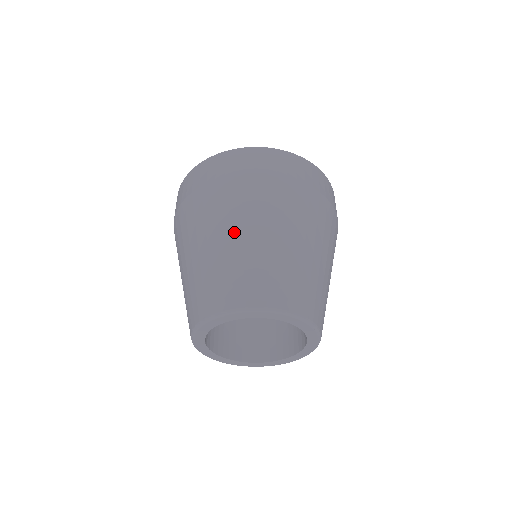
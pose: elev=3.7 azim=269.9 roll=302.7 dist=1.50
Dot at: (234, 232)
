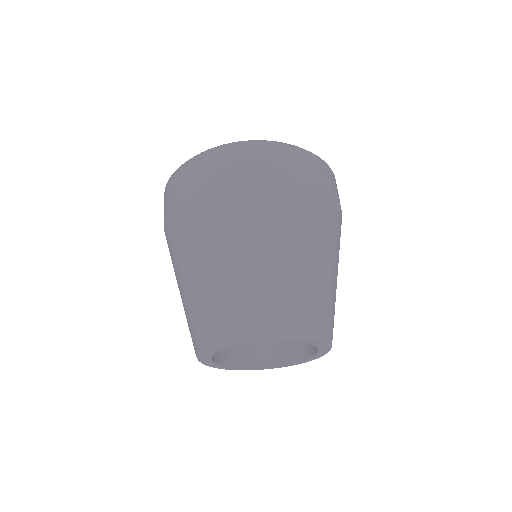
Dot at: (193, 263)
